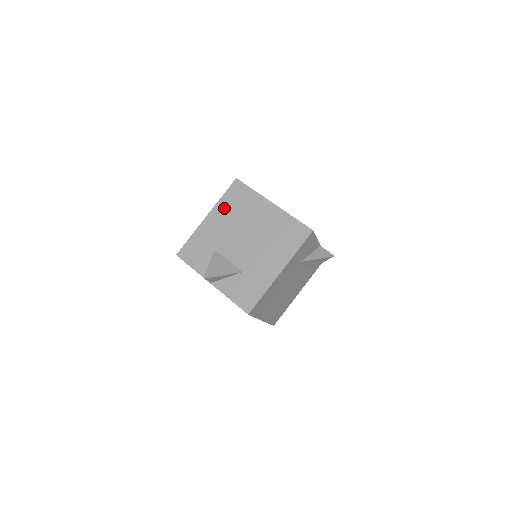
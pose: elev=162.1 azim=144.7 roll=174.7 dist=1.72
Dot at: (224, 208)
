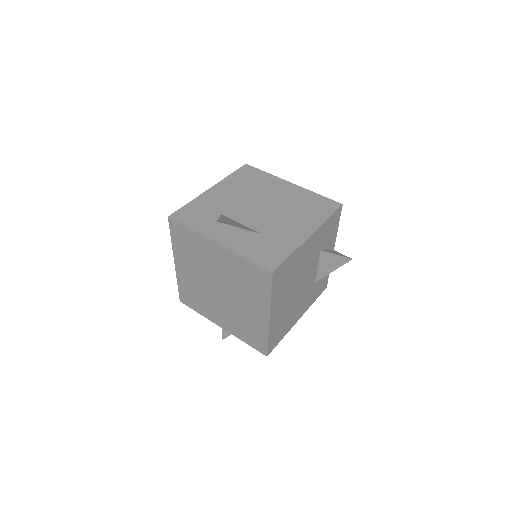
Dot at: (233, 183)
